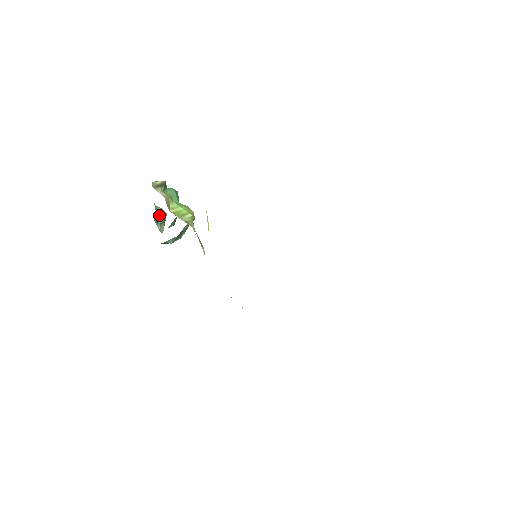
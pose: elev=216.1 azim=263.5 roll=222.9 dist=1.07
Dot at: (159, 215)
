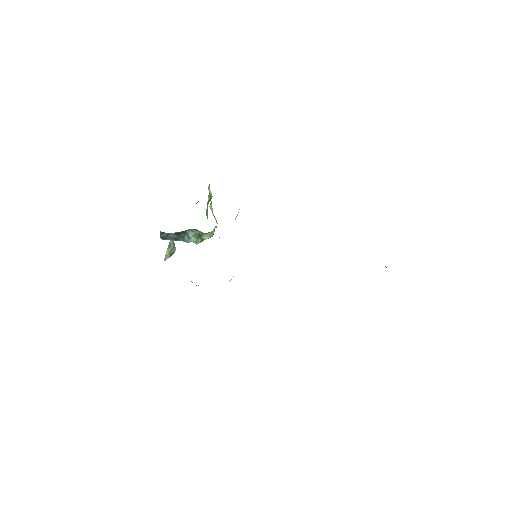
Dot at: (173, 244)
